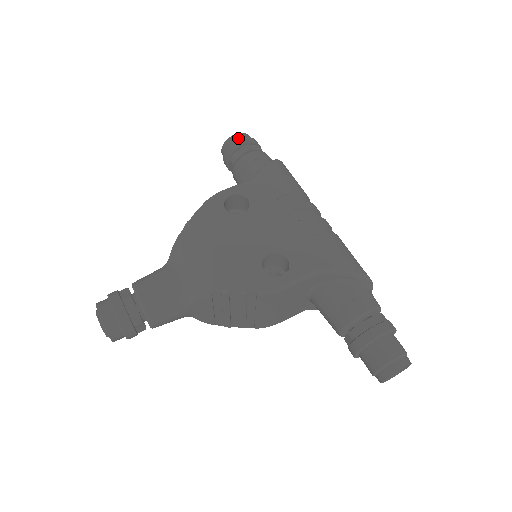
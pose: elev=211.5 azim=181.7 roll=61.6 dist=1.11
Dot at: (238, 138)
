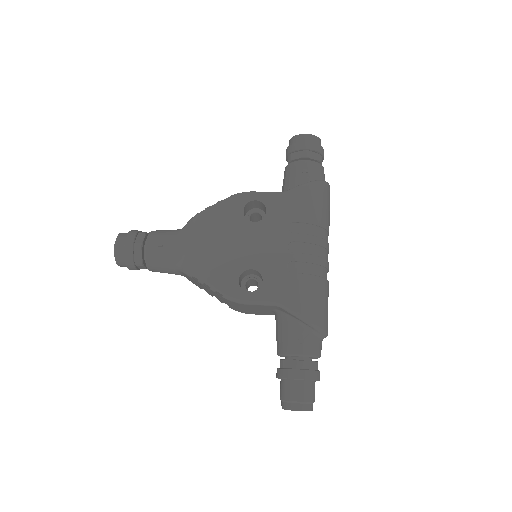
Dot at: (305, 139)
